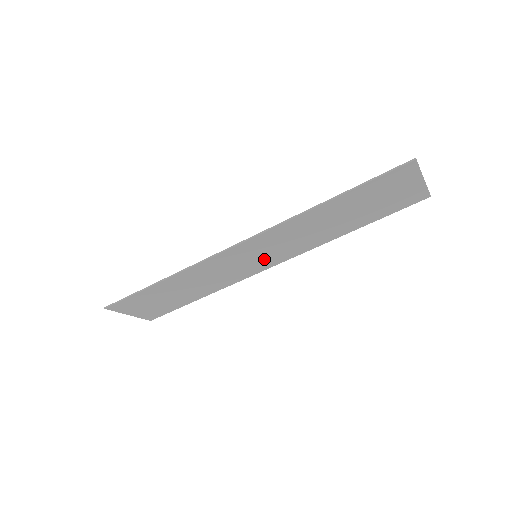
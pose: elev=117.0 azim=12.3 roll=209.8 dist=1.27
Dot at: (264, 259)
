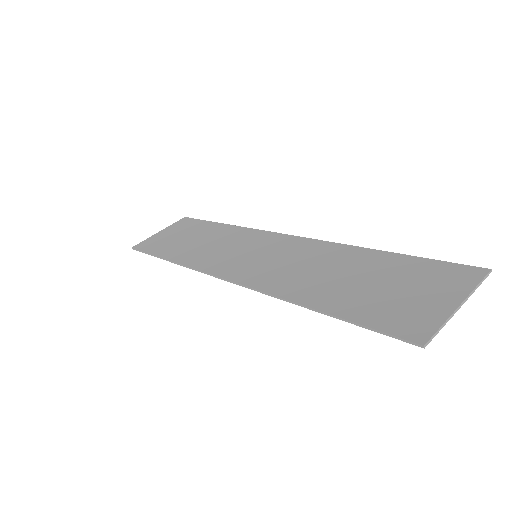
Dot at: (269, 249)
